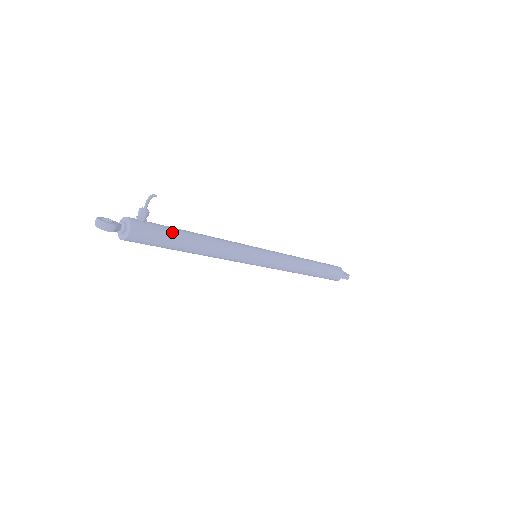
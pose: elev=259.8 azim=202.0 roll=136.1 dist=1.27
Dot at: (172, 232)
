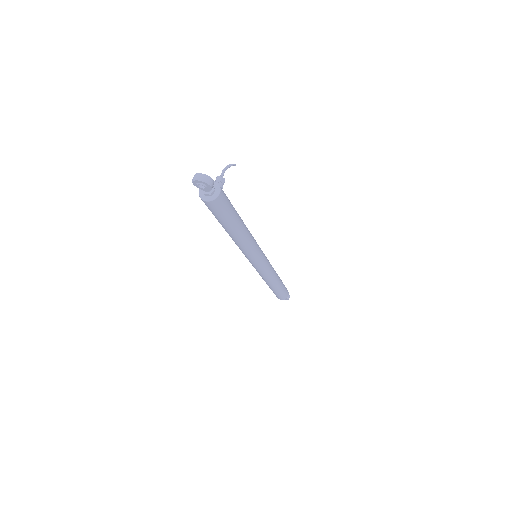
Dot at: occluded
